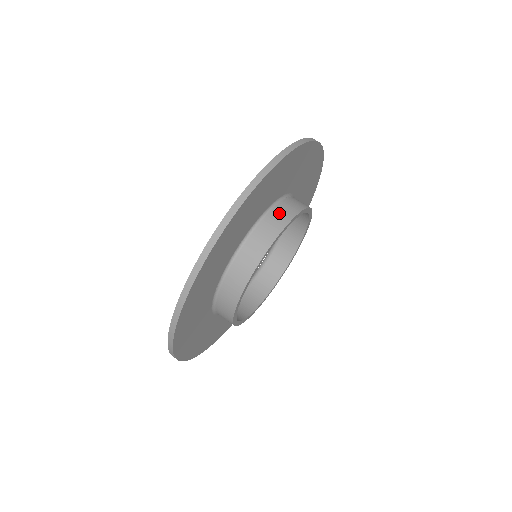
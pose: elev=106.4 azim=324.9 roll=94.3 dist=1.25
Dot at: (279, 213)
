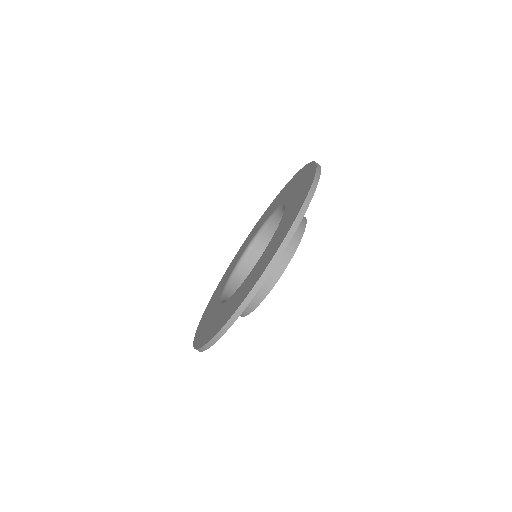
Dot at: occluded
